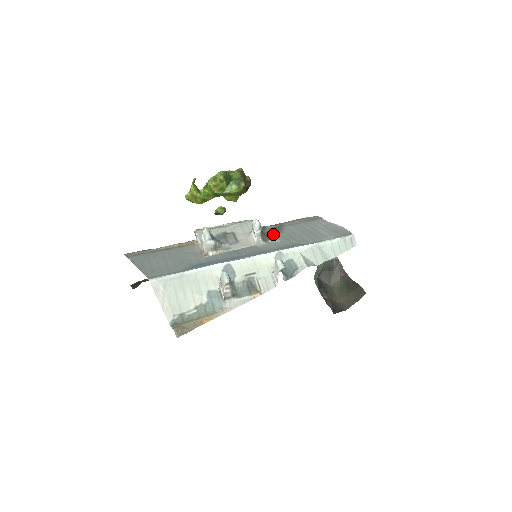
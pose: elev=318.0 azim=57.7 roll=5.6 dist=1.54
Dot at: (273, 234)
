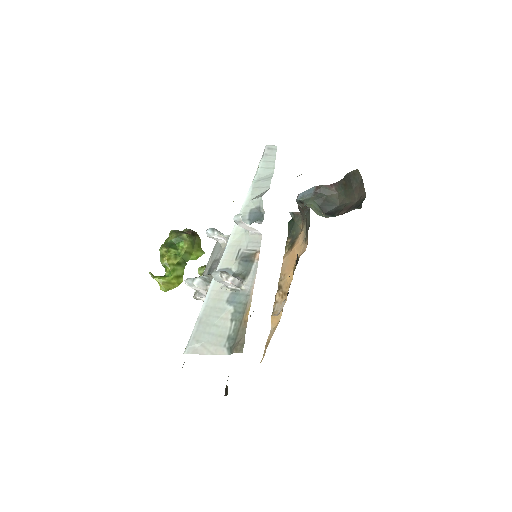
Dot at: occluded
